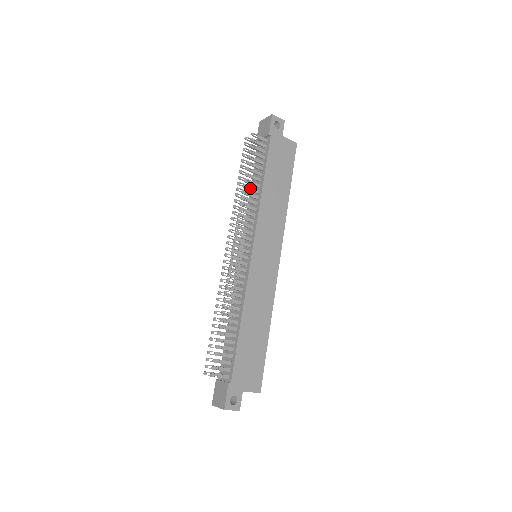
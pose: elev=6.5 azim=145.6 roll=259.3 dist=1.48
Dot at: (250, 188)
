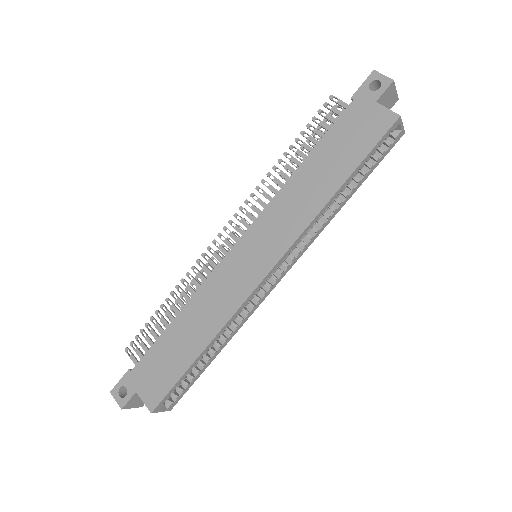
Dot at: (287, 165)
